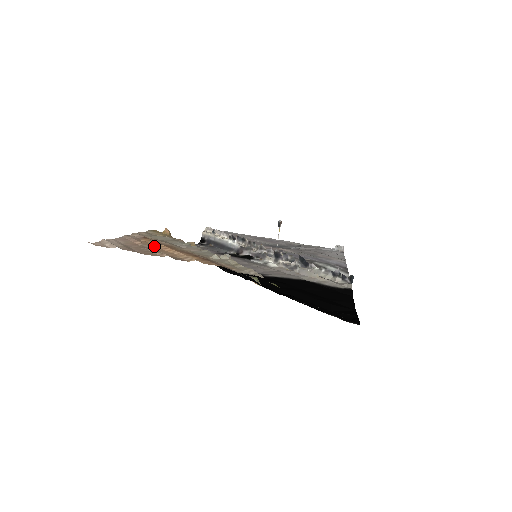
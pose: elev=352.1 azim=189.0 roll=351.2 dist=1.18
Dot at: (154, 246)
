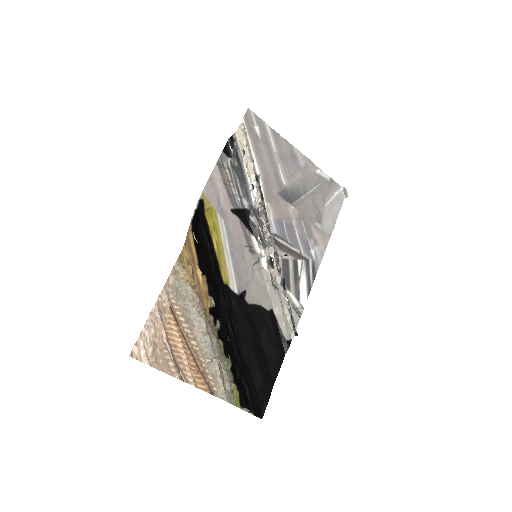
Dot at: (174, 337)
